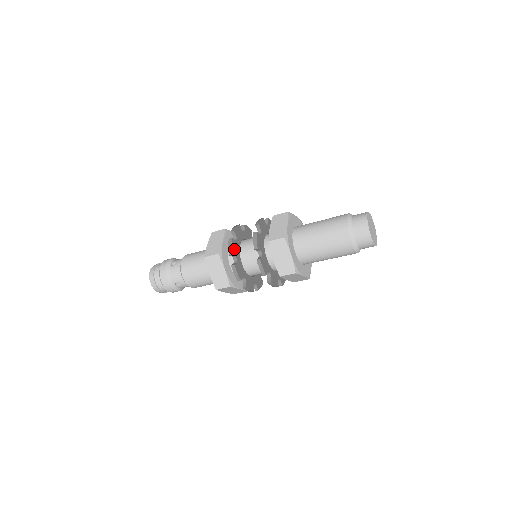
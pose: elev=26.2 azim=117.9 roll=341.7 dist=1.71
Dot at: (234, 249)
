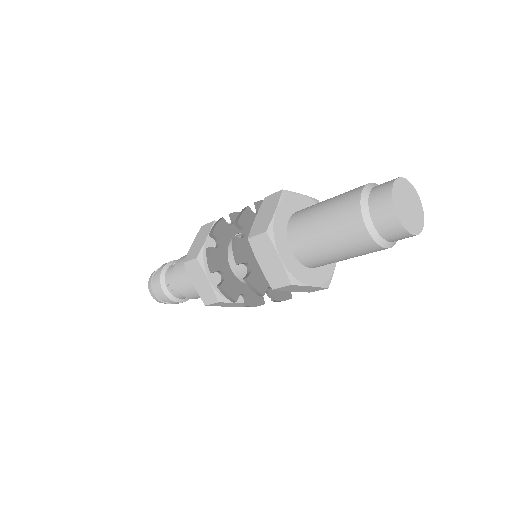
Dot at: (232, 291)
